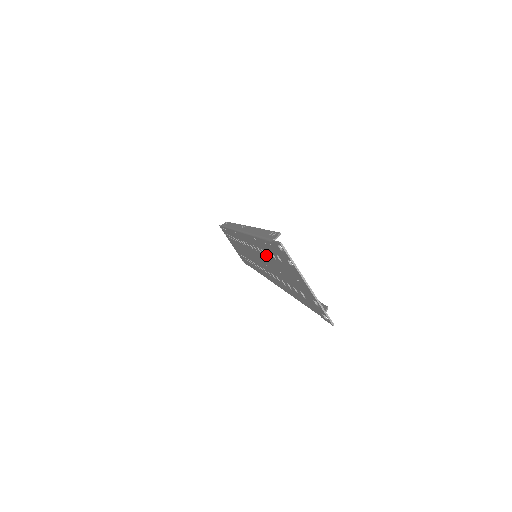
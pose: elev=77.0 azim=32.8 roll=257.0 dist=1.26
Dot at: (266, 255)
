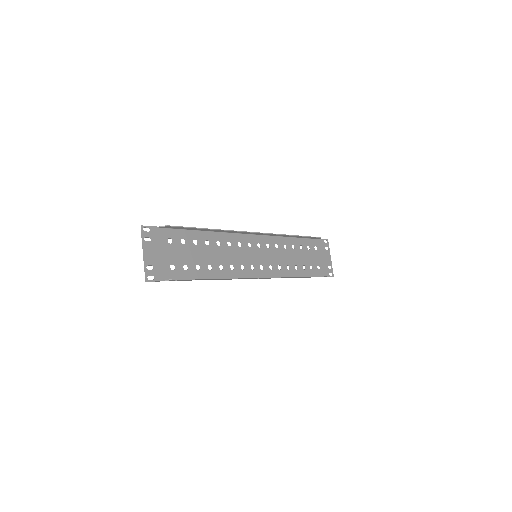
Dot at: (205, 245)
